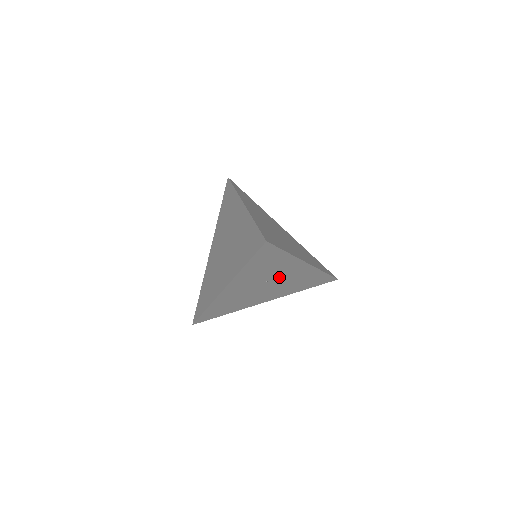
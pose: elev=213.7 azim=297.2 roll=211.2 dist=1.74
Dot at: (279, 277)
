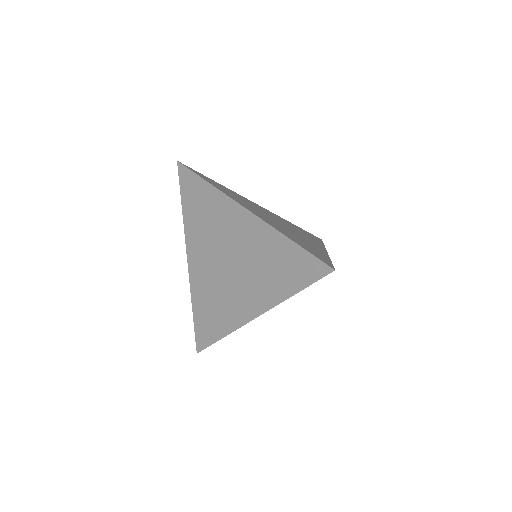
Dot at: occluded
